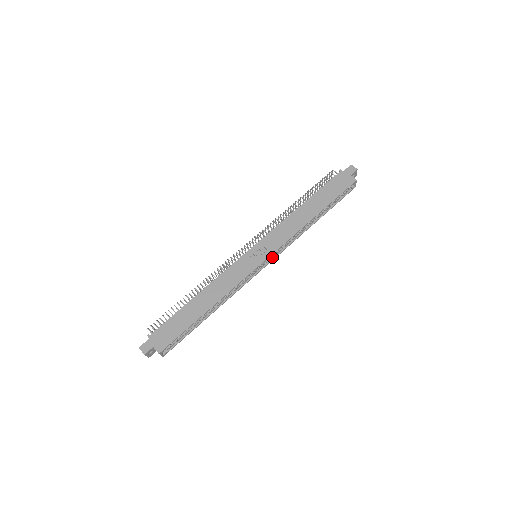
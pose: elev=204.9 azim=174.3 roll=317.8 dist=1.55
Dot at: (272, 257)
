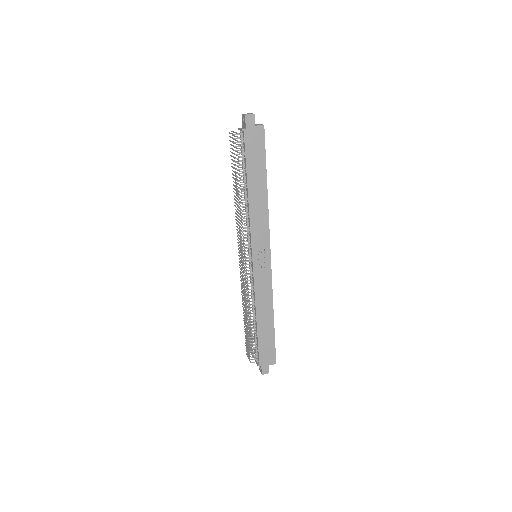
Dot at: occluded
